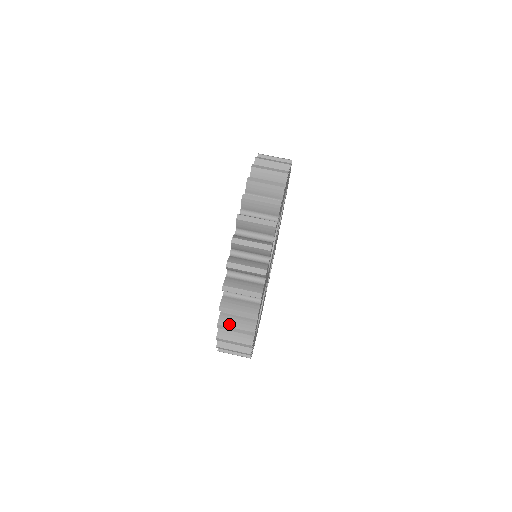
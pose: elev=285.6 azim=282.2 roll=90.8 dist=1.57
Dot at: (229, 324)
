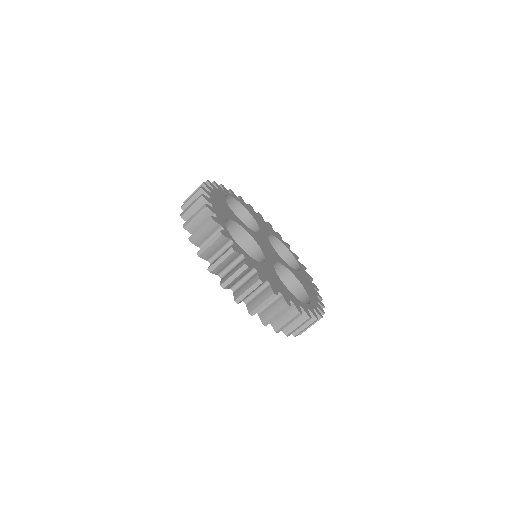
Dot at: occluded
